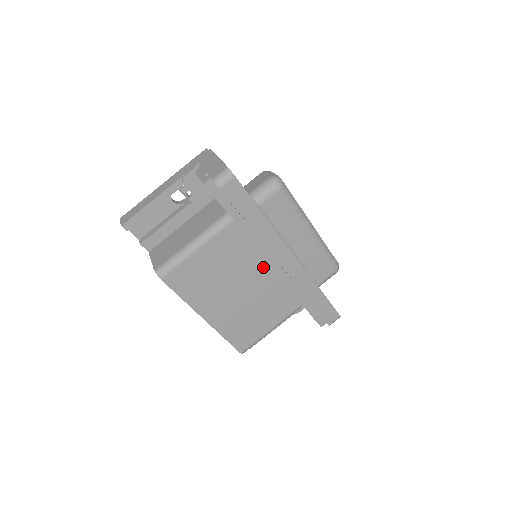
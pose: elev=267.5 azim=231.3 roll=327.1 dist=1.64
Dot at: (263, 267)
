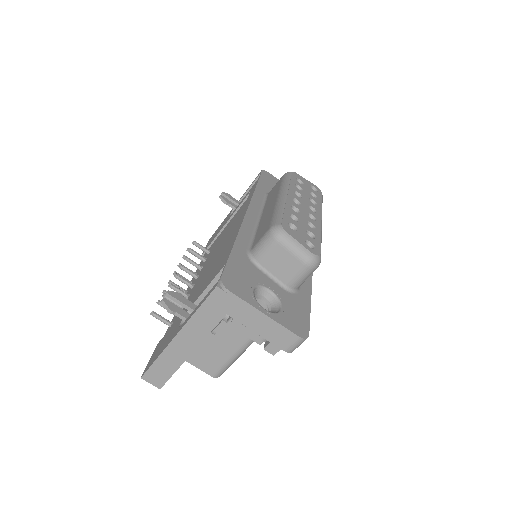
Dot at: occluded
